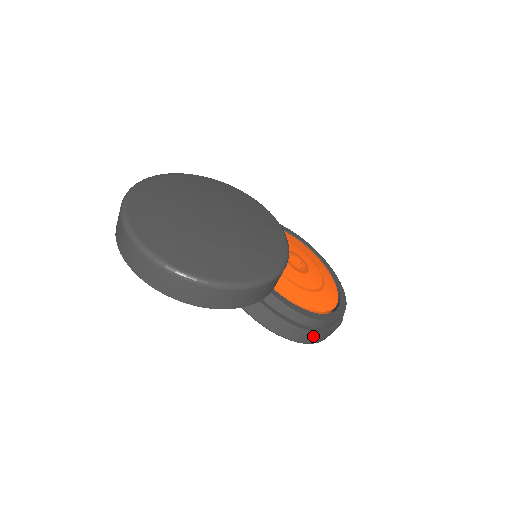
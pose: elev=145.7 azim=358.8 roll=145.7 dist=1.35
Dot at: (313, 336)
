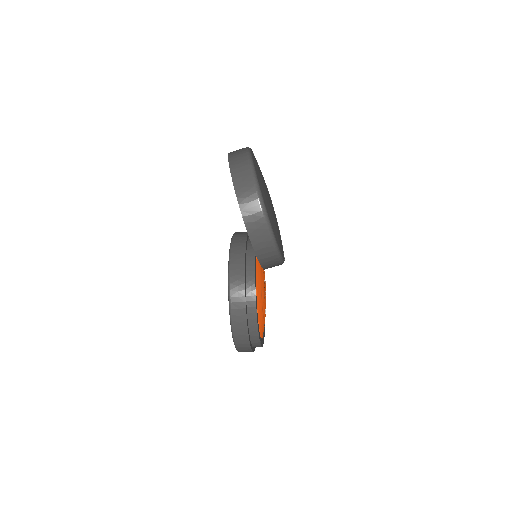
Dot at: (241, 310)
